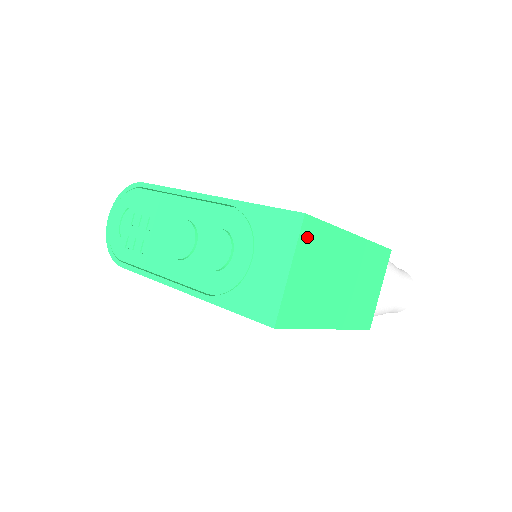
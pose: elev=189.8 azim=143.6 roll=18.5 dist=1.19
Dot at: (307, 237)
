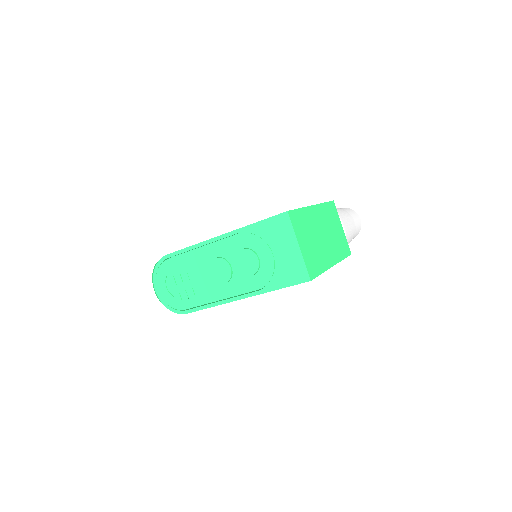
Dot at: (295, 223)
